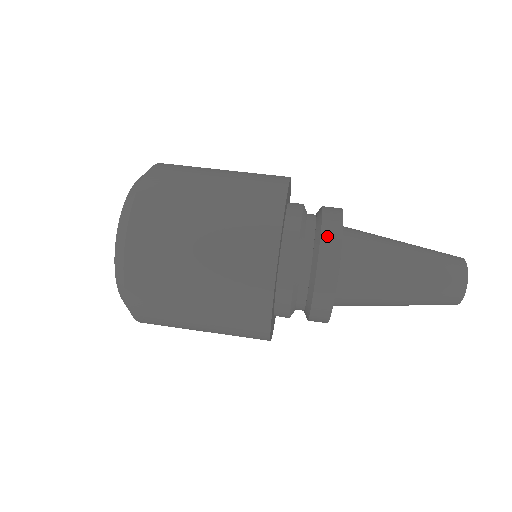
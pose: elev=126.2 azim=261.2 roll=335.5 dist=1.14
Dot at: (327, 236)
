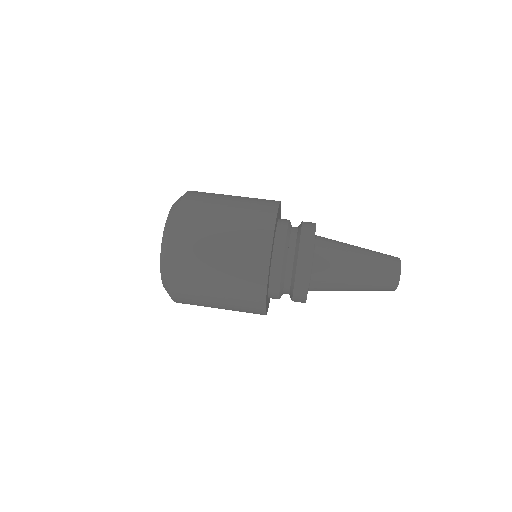
Dot at: occluded
